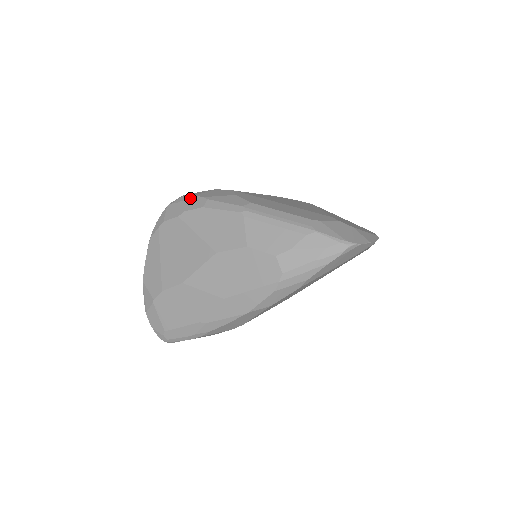
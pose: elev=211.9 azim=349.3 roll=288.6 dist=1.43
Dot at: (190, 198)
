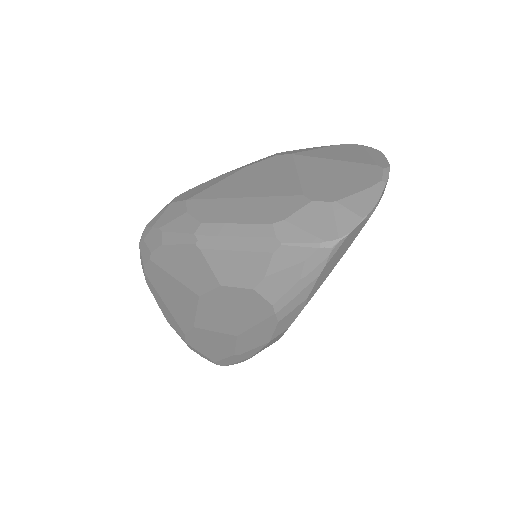
Dot at: (150, 232)
